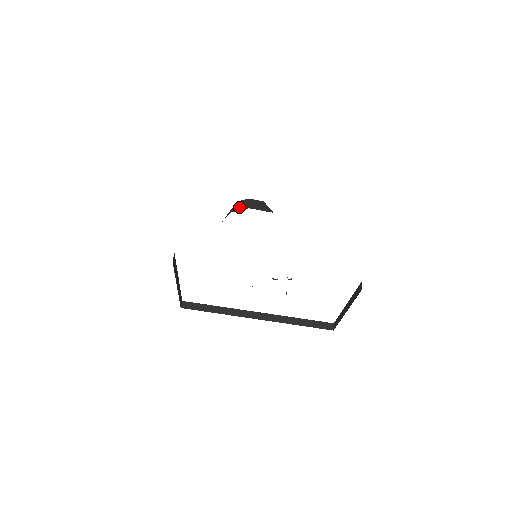
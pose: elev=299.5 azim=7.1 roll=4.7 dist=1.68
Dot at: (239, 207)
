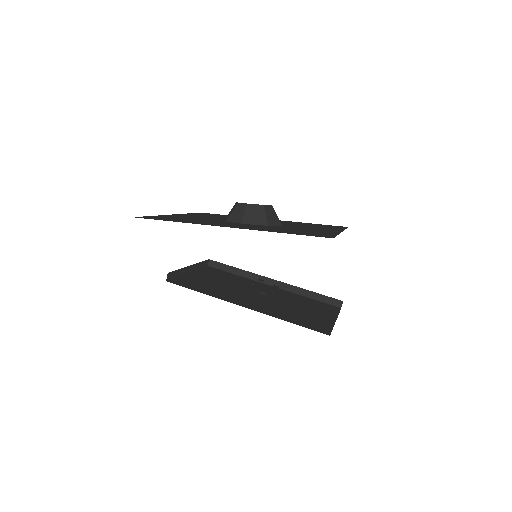
Dot at: (234, 216)
